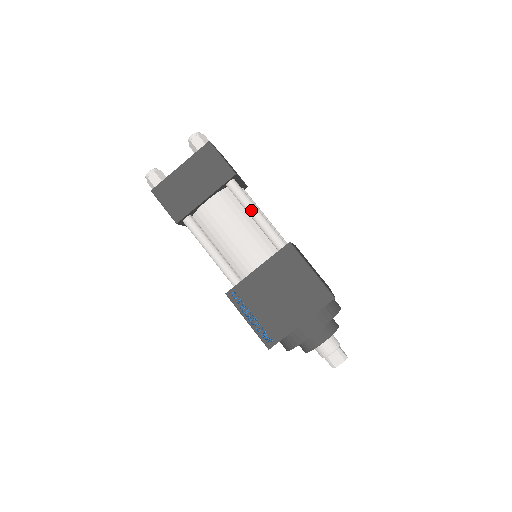
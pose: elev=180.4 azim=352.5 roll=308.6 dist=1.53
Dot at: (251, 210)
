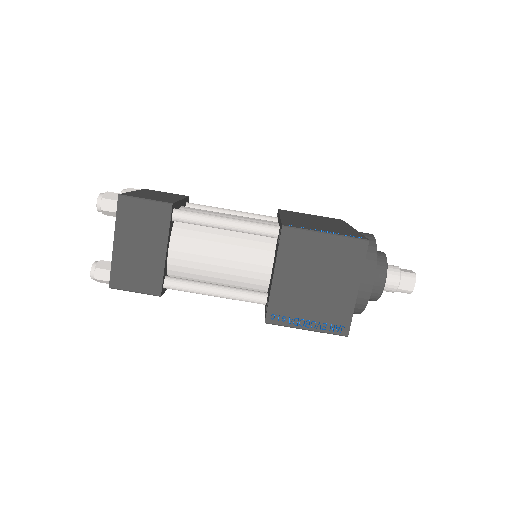
Dot at: (217, 224)
